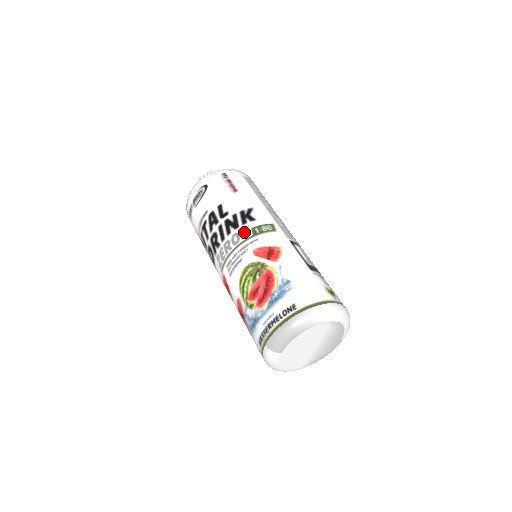
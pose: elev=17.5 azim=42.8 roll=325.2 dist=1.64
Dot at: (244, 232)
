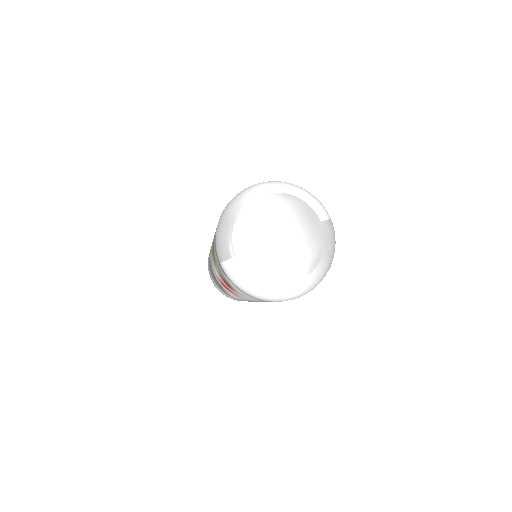
Dot at: occluded
